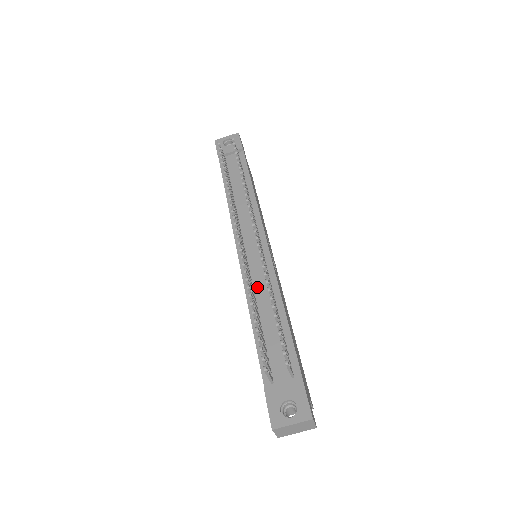
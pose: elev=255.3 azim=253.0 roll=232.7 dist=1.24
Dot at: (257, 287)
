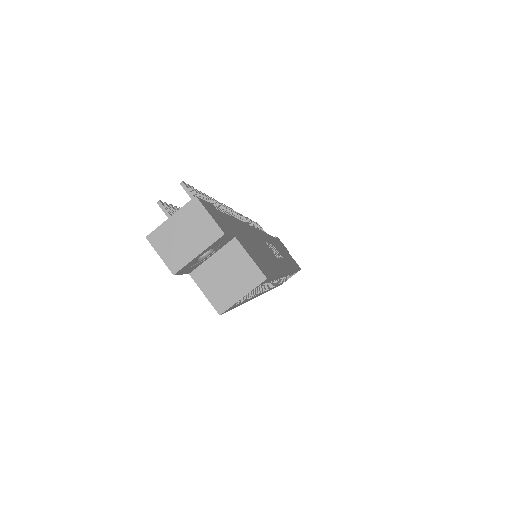
Dot at: occluded
